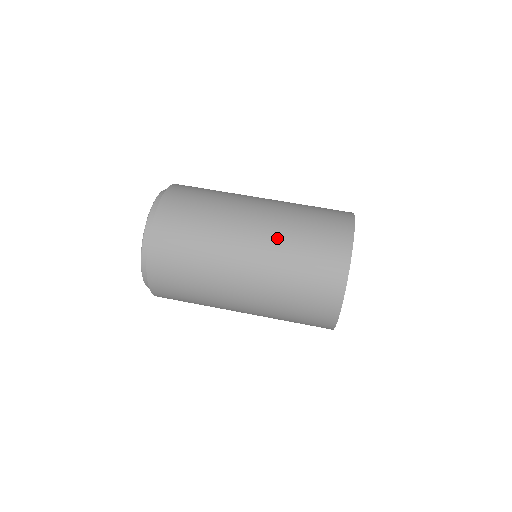
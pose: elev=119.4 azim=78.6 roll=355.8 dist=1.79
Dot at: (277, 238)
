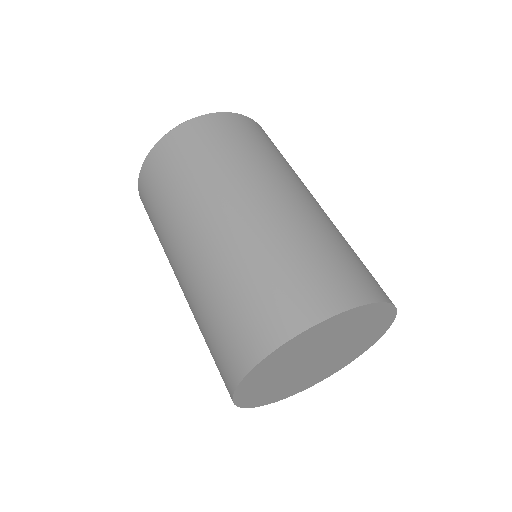
Dot at: (273, 226)
